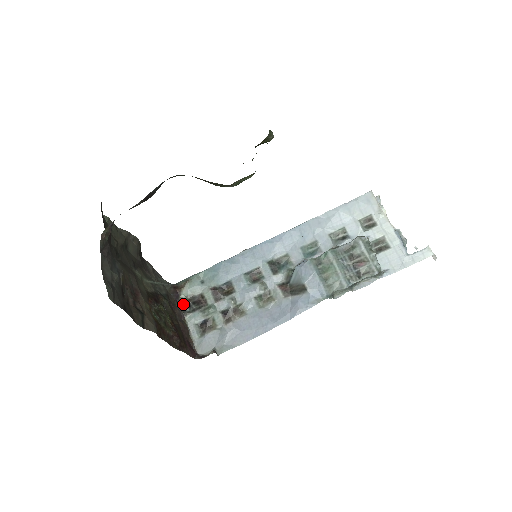
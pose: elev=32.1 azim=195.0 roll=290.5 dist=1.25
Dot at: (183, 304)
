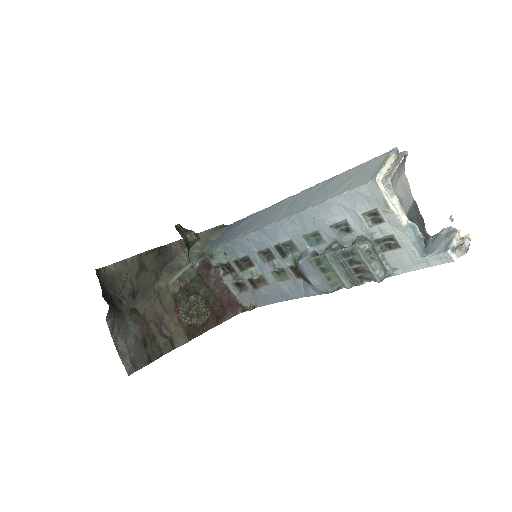
Dot at: (217, 267)
